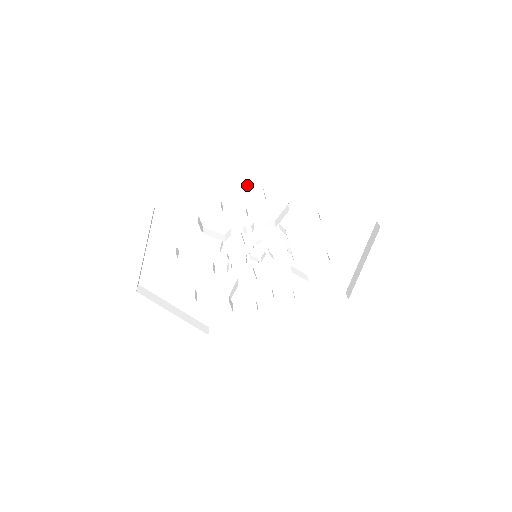
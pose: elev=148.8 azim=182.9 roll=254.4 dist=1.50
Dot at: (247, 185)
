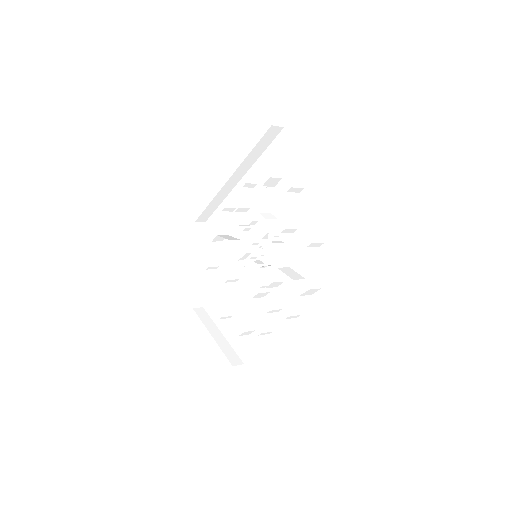
Dot at: occluded
